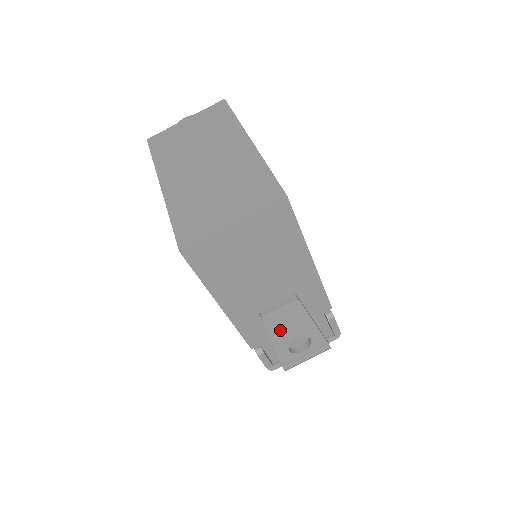
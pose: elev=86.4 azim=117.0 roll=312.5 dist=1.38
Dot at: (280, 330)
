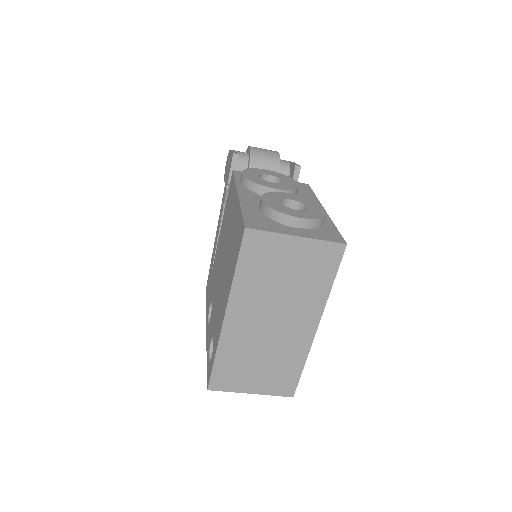
Dot at: occluded
